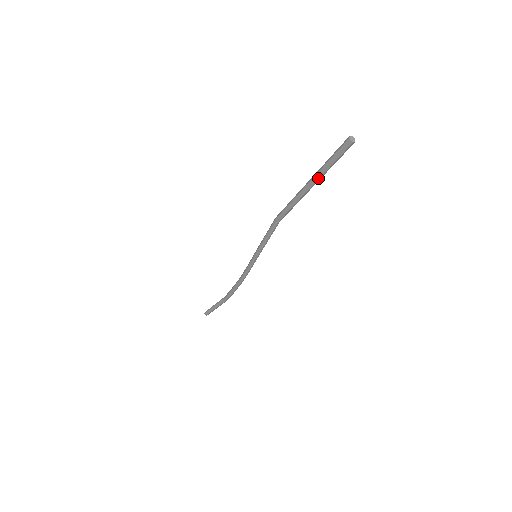
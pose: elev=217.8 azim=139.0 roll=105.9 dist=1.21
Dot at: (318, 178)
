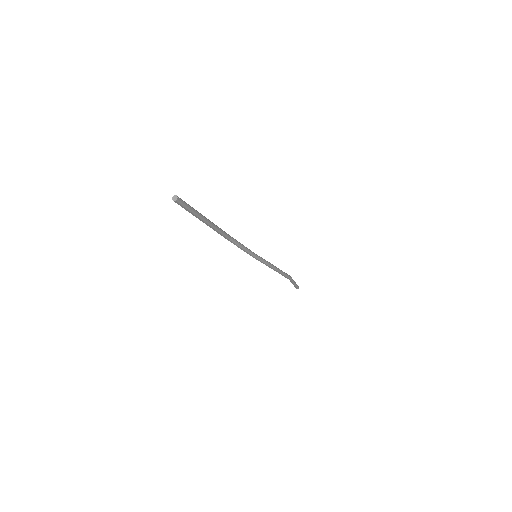
Dot at: (199, 218)
